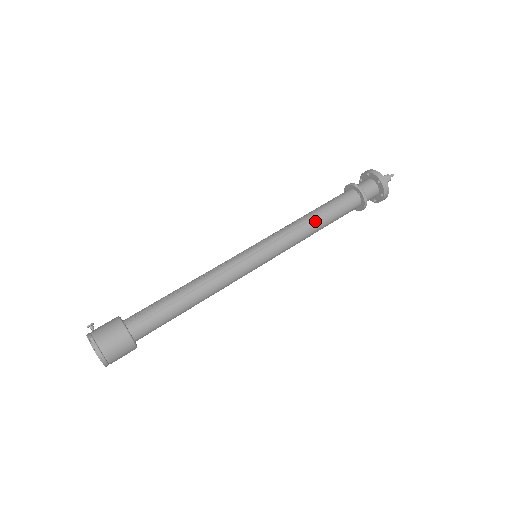
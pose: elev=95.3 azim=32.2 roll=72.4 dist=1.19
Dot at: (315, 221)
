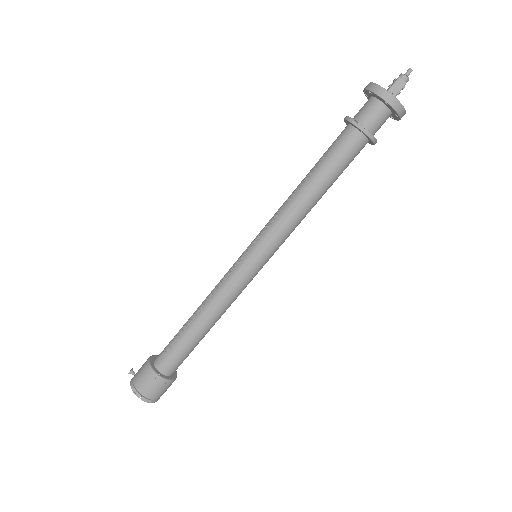
Dot at: (310, 194)
